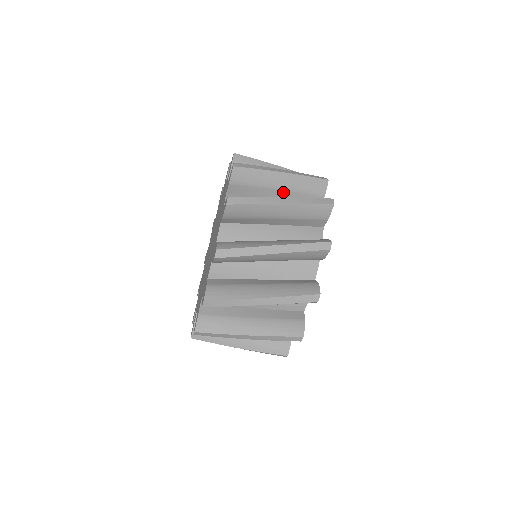
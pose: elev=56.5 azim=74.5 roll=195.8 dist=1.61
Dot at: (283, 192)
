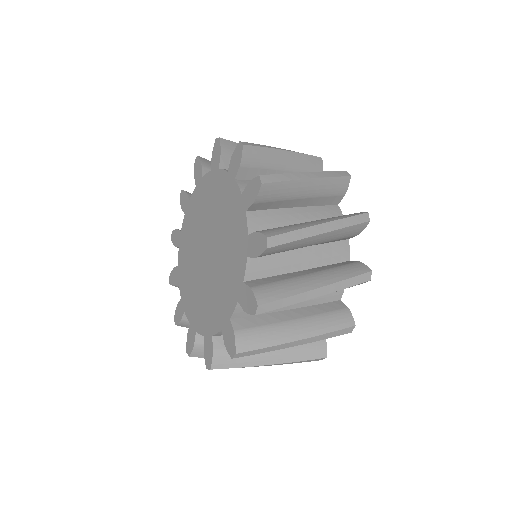
Dot at: occluded
